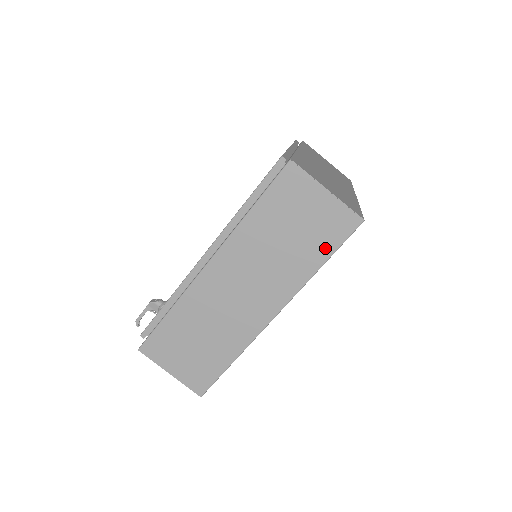
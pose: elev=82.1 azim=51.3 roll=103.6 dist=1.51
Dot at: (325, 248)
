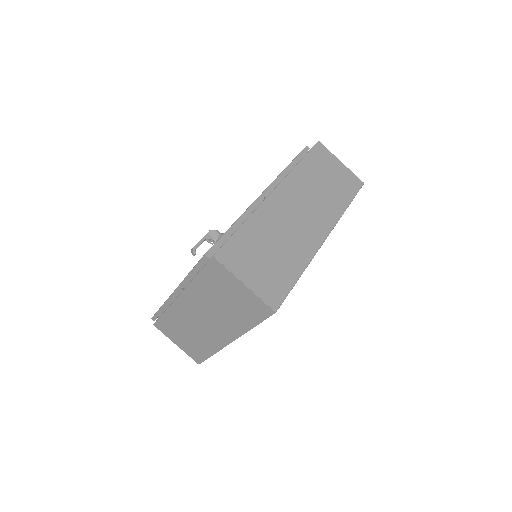
Dot at: (348, 194)
